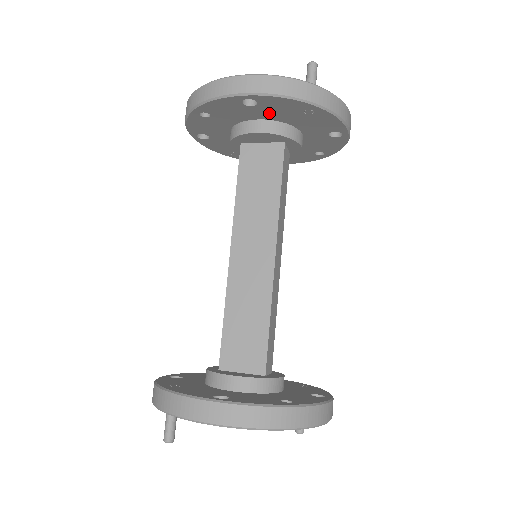
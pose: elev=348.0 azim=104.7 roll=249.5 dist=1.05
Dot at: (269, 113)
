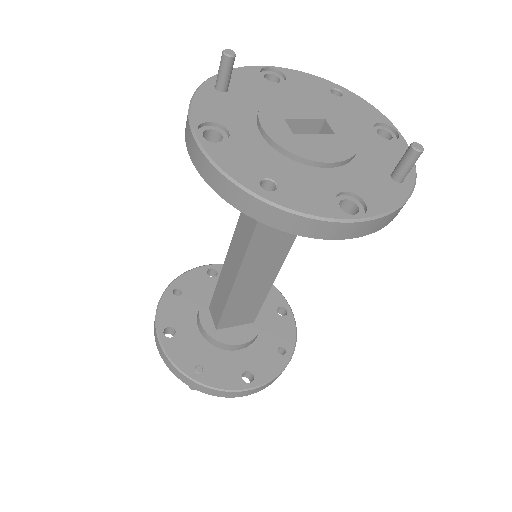
Dot at: occluded
